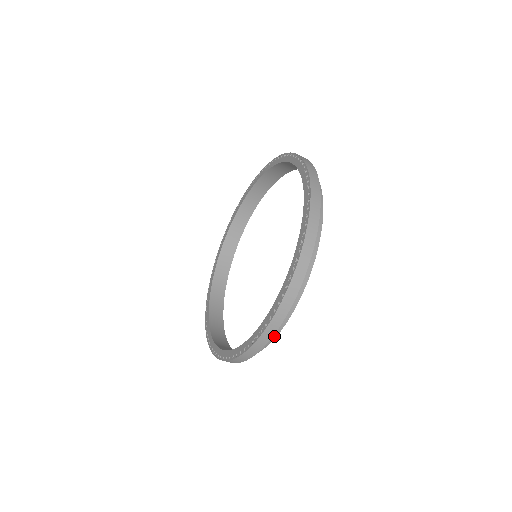
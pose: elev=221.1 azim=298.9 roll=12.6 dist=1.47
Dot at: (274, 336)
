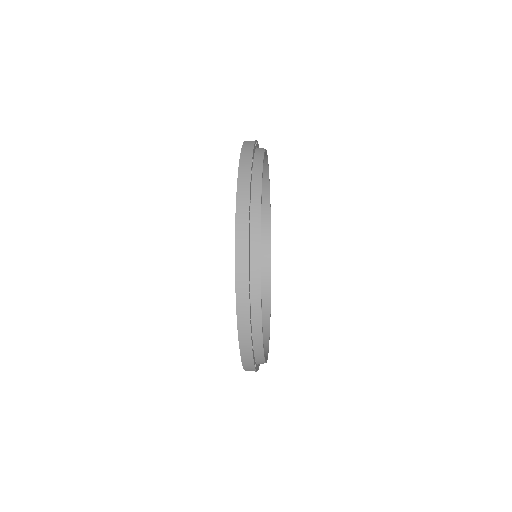
Dot at: (261, 351)
